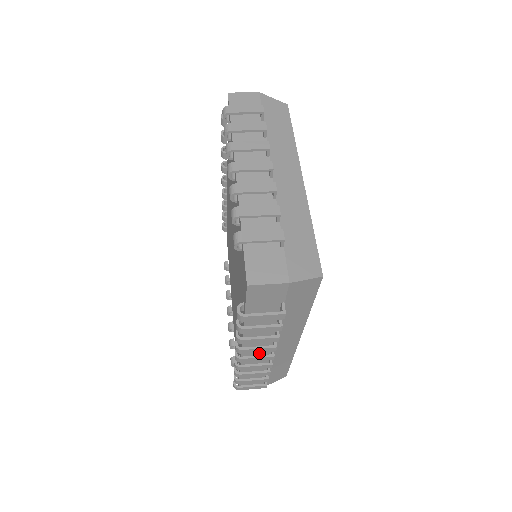
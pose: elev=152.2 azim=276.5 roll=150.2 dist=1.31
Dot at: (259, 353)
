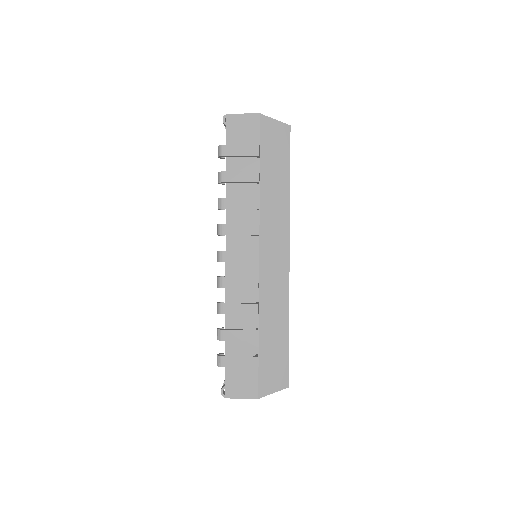
Dot at: (245, 268)
